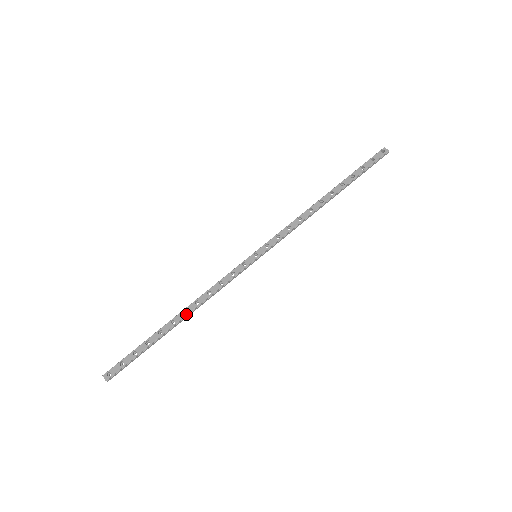
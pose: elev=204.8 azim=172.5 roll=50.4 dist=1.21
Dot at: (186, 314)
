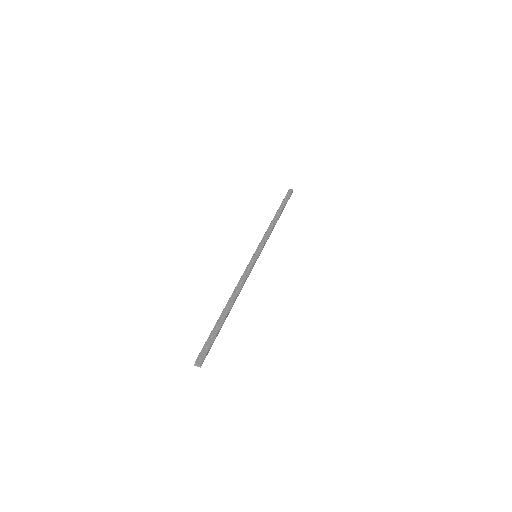
Dot at: (234, 300)
